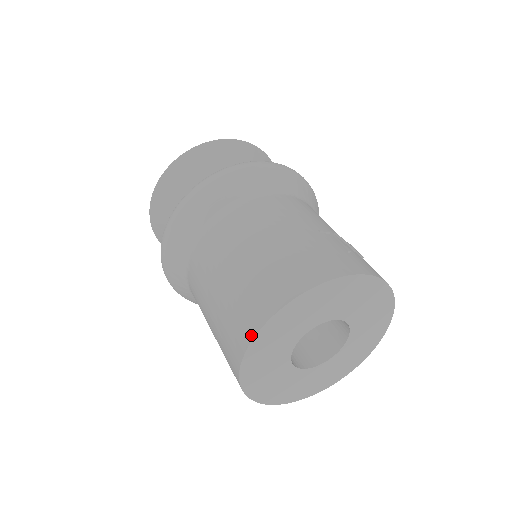
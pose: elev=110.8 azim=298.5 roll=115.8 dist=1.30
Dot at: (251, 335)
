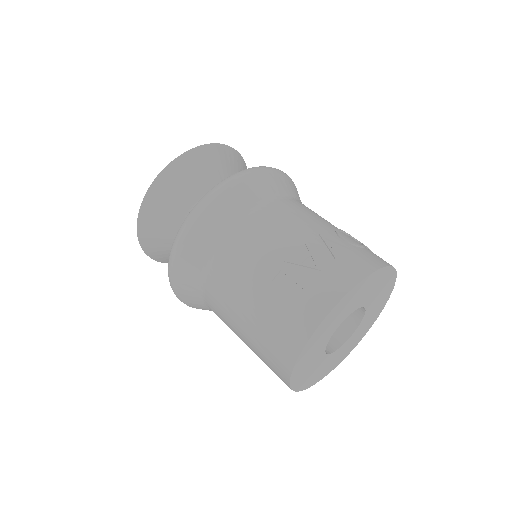
Dot at: (290, 388)
